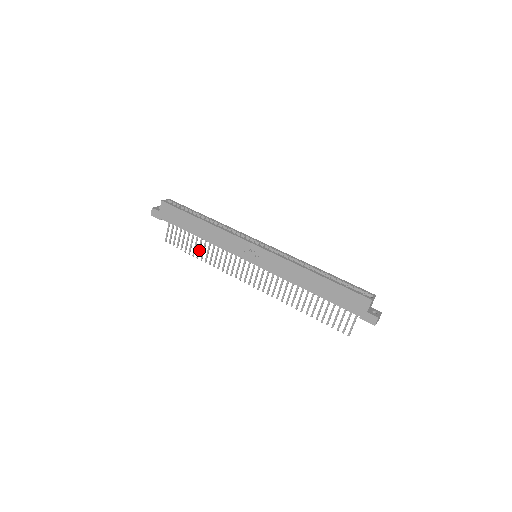
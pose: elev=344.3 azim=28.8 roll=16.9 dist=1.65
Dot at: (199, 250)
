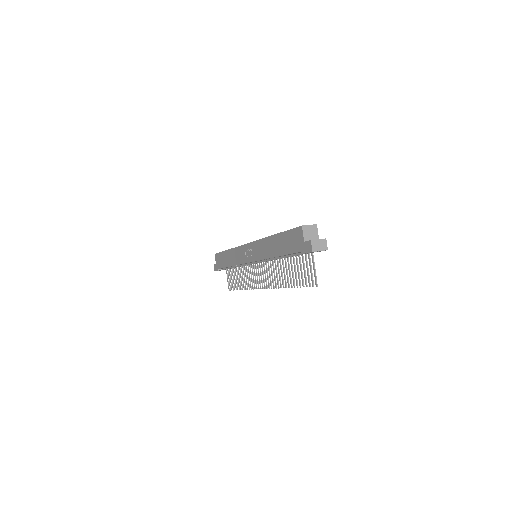
Dot at: (240, 281)
